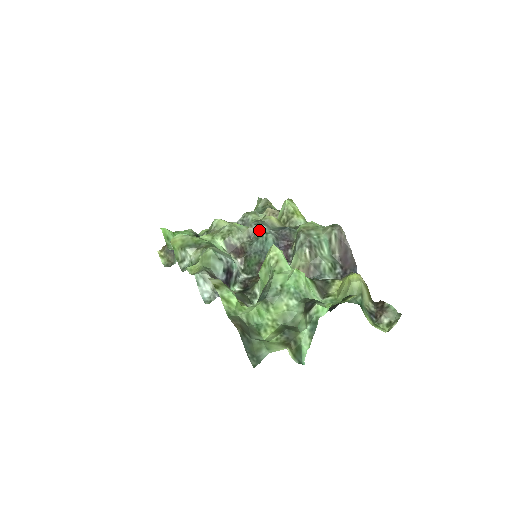
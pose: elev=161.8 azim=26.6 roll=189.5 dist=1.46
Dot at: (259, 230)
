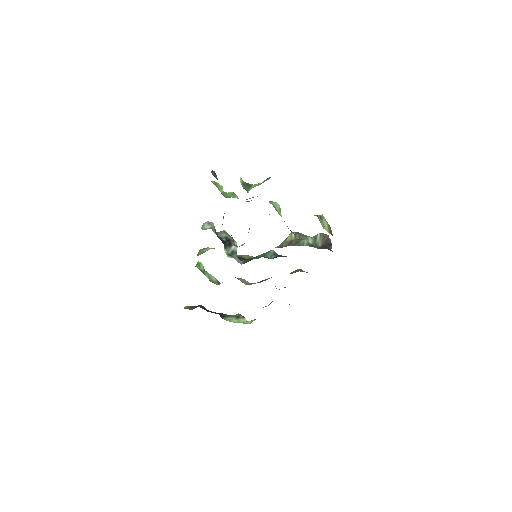
Dot at: occluded
